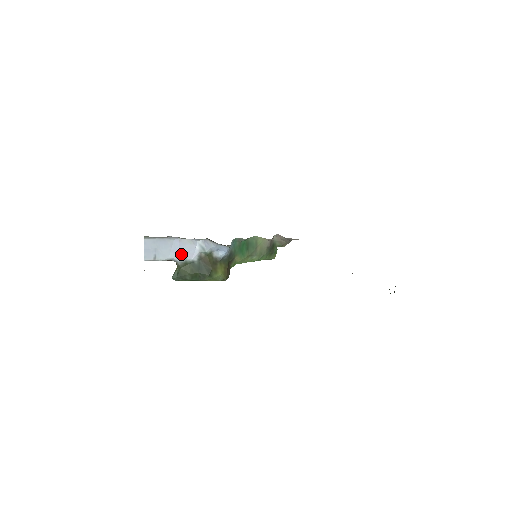
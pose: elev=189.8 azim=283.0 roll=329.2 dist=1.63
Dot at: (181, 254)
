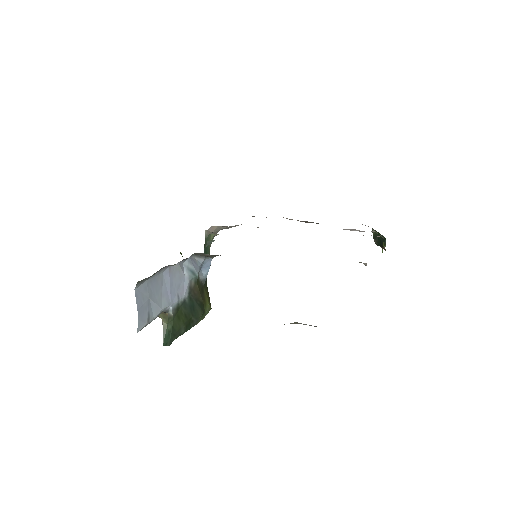
Dot at: (172, 294)
